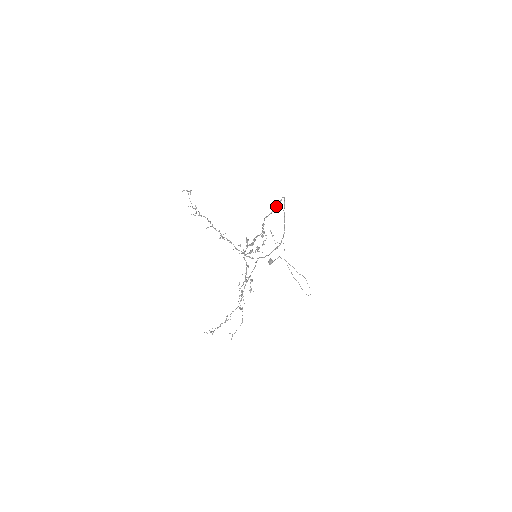
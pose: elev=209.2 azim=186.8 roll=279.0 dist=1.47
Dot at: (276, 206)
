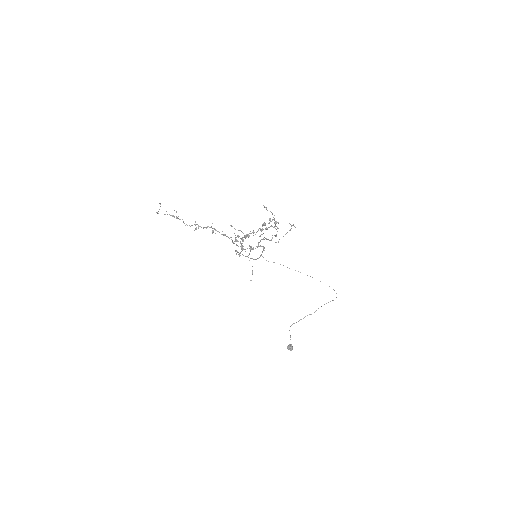
Dot at: occluded
